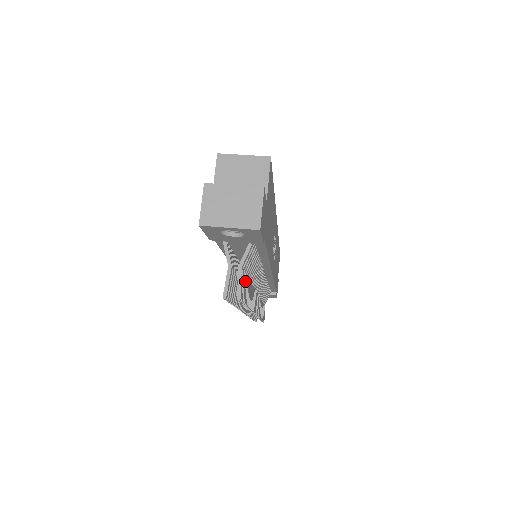
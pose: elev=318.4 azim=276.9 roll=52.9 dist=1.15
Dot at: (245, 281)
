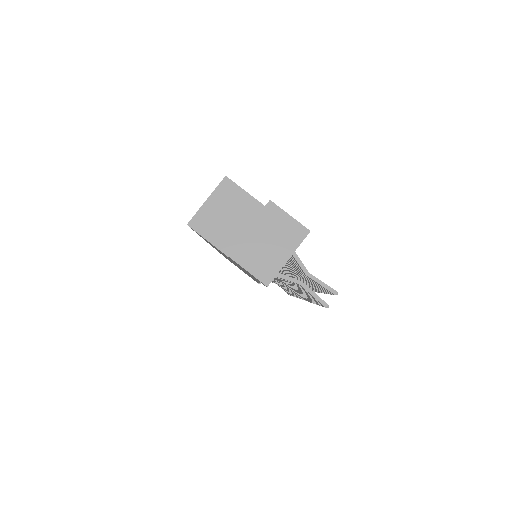
Dot at: occluded
